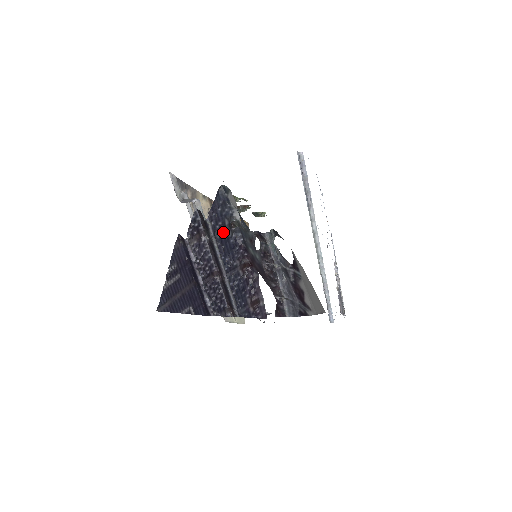
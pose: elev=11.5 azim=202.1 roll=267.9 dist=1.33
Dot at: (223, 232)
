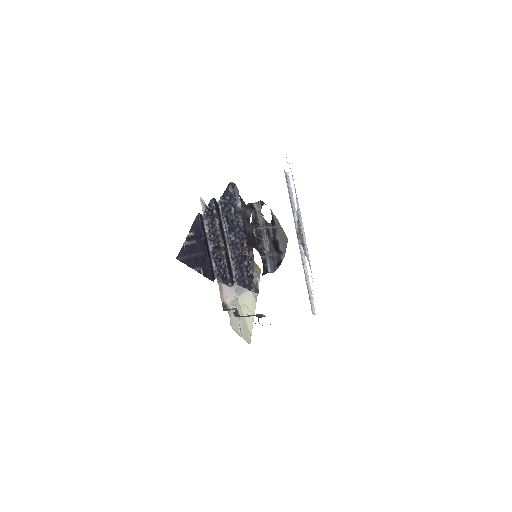
Dot at: (229, 215)
